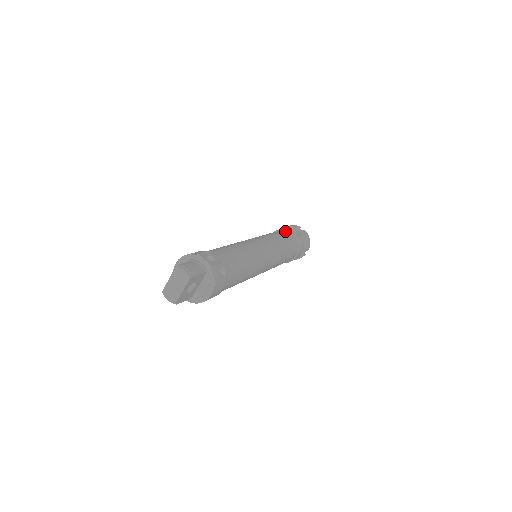
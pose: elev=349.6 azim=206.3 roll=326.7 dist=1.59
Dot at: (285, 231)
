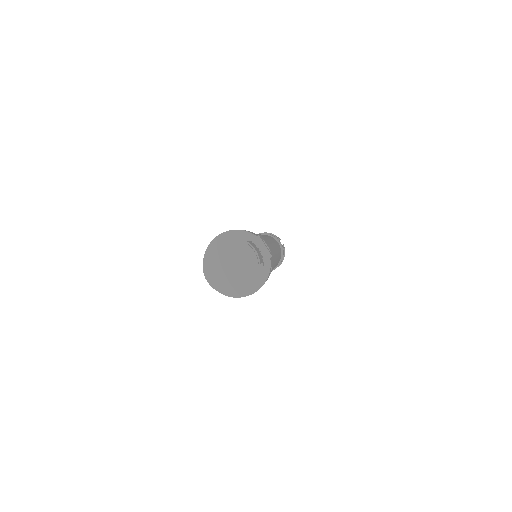
Dot at: (274, 238)
